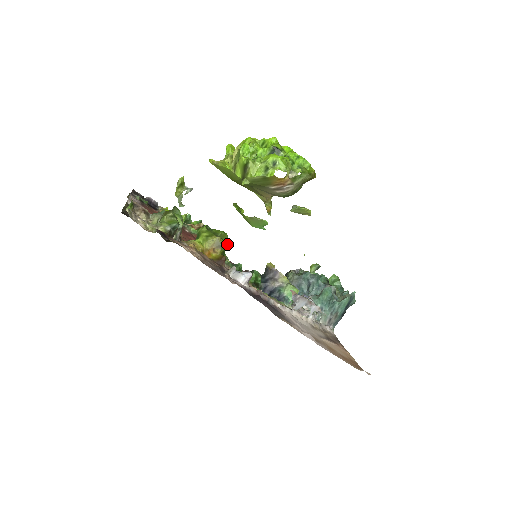
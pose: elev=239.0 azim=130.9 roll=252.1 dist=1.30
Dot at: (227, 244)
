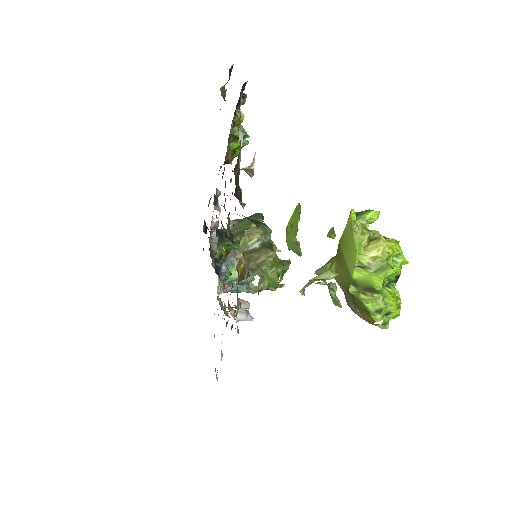
Dot at: occluded
